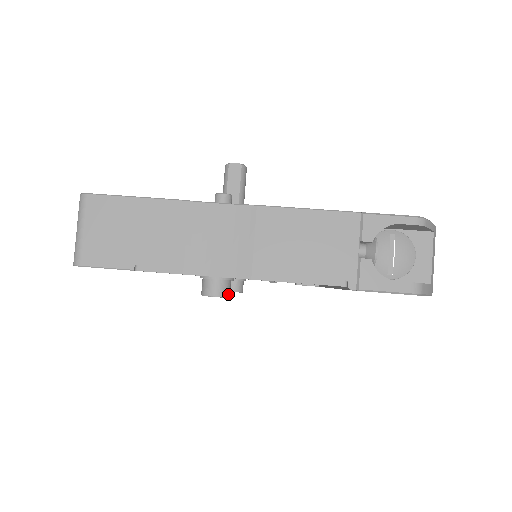
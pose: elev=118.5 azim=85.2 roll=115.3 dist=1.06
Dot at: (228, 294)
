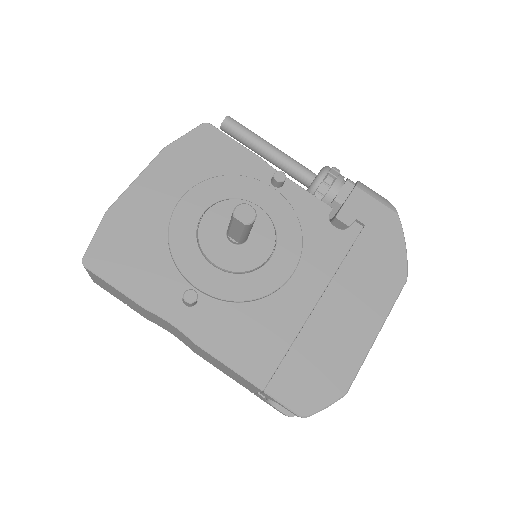
Dot at: occluded
